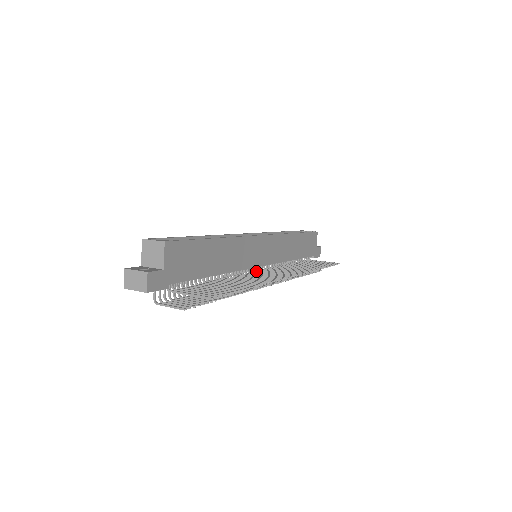
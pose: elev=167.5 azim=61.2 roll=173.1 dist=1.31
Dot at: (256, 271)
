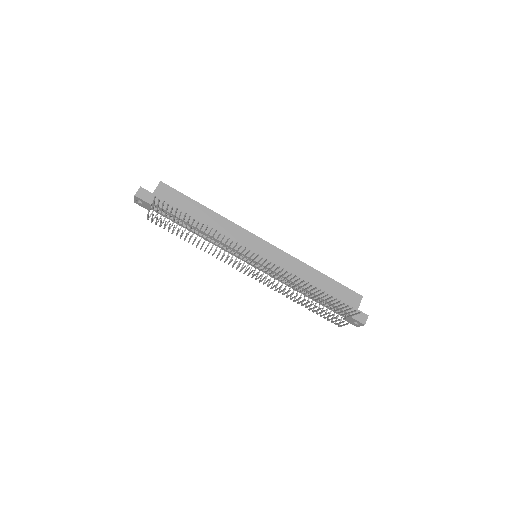
Dot at: (261, 277)
